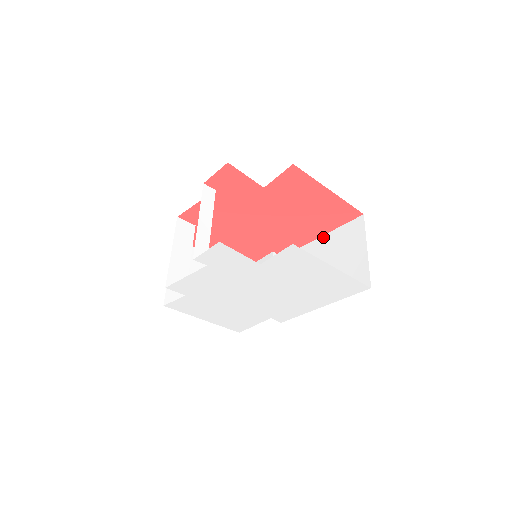
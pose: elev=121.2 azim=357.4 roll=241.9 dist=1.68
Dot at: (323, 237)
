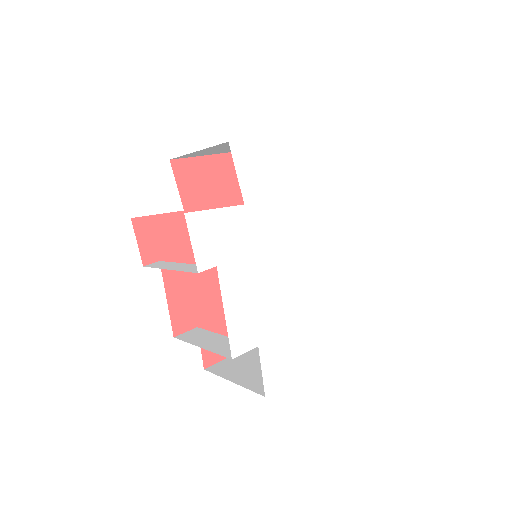
Dot at: occluded
